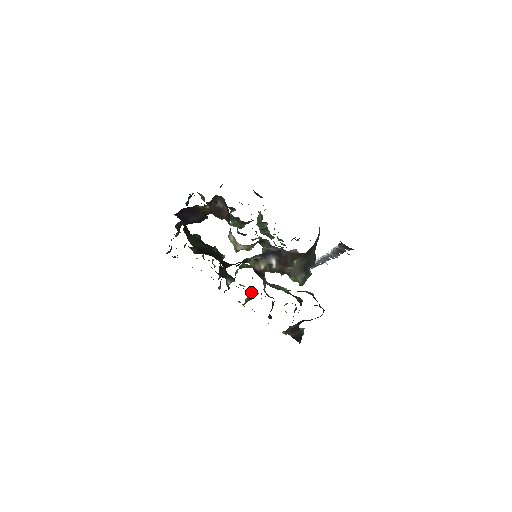
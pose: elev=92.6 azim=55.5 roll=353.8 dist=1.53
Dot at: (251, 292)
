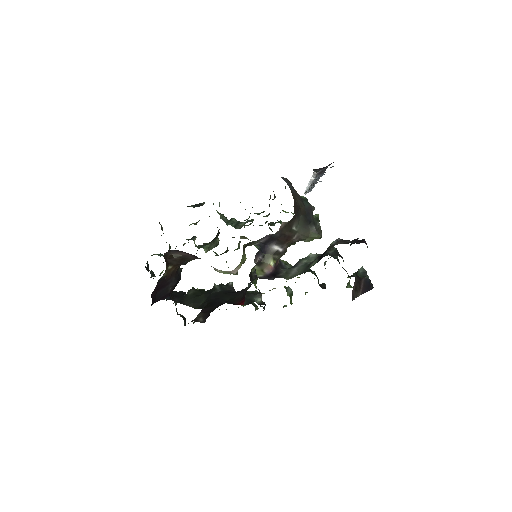
Dot at: (286, 287)
